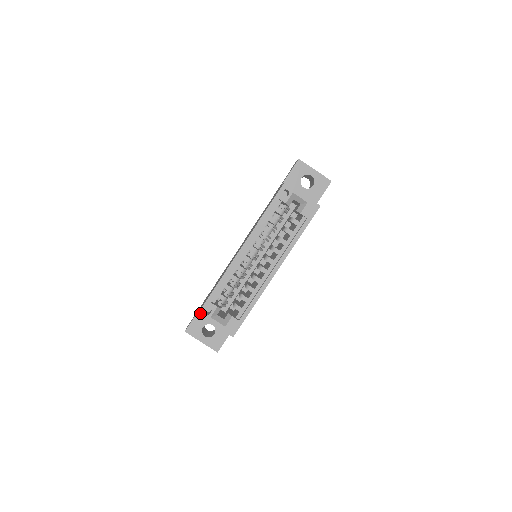
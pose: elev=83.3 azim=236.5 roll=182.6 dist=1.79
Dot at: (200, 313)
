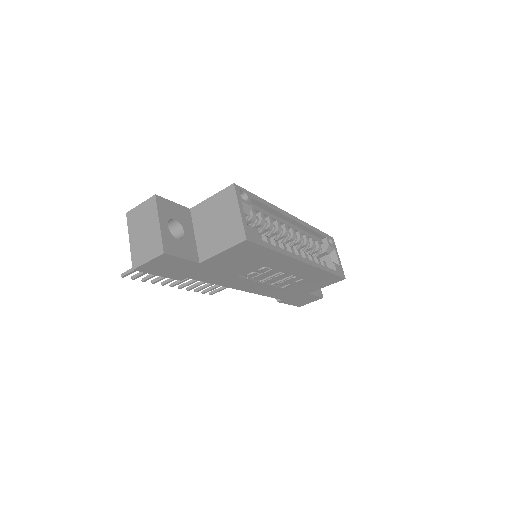
Dot at: (237, 186)
